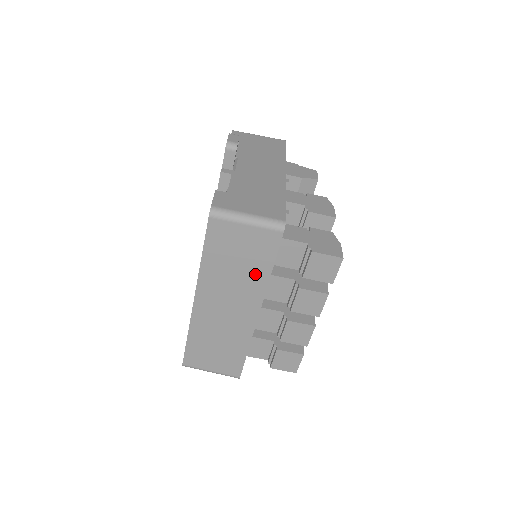
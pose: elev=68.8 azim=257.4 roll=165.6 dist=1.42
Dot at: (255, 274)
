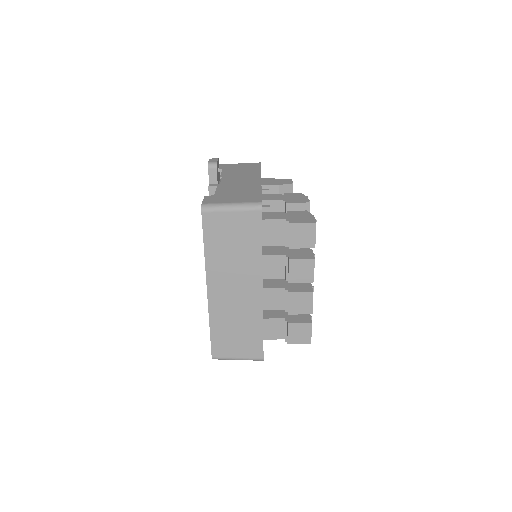
Dot at: (250, 253)
